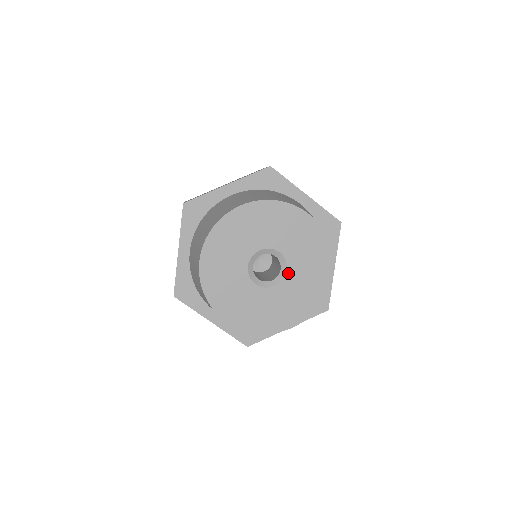
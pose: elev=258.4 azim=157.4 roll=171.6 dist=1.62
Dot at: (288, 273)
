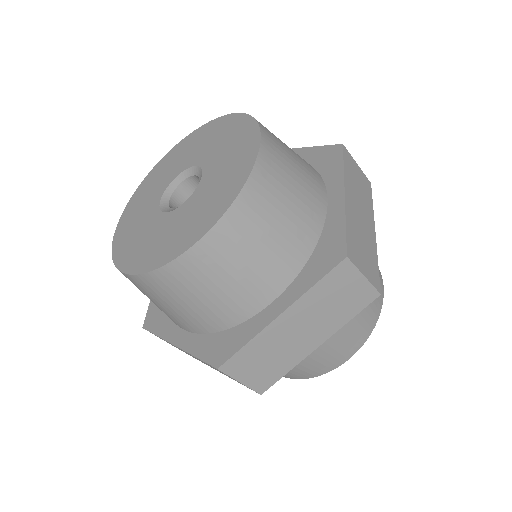
Dot at: (183, 205)
